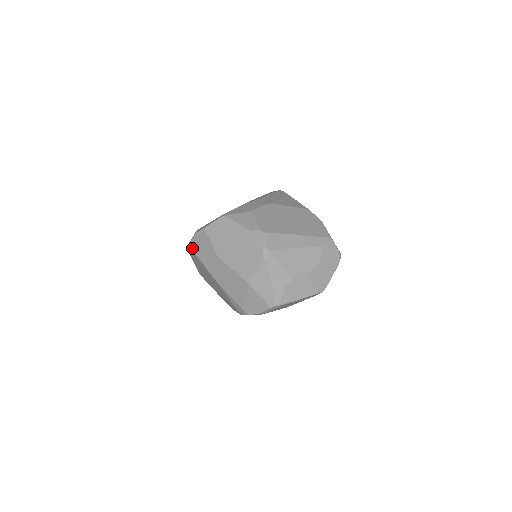
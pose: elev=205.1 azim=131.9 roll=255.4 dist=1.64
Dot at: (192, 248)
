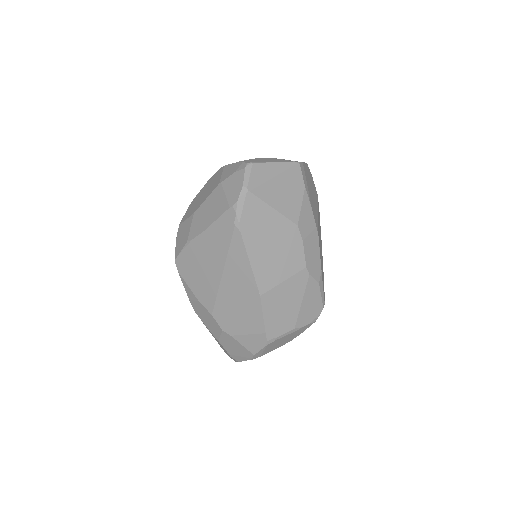
Dot at: (177, 253)
